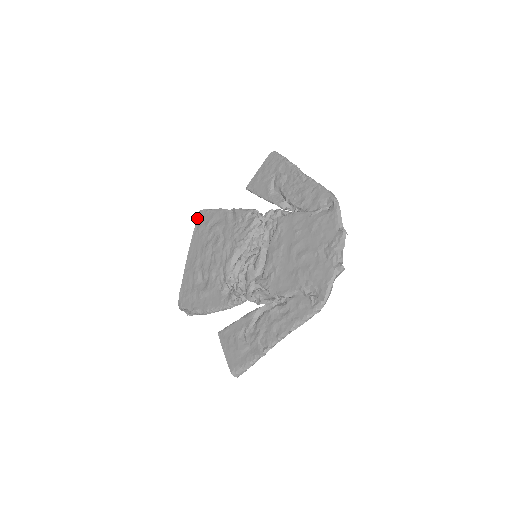
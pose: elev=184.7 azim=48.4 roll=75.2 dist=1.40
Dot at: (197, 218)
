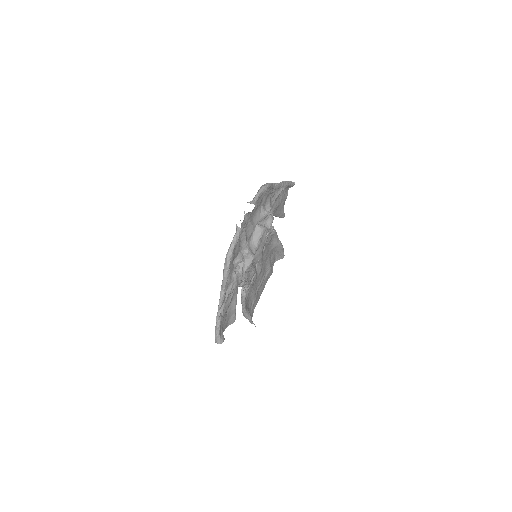
Dot at: occluded
